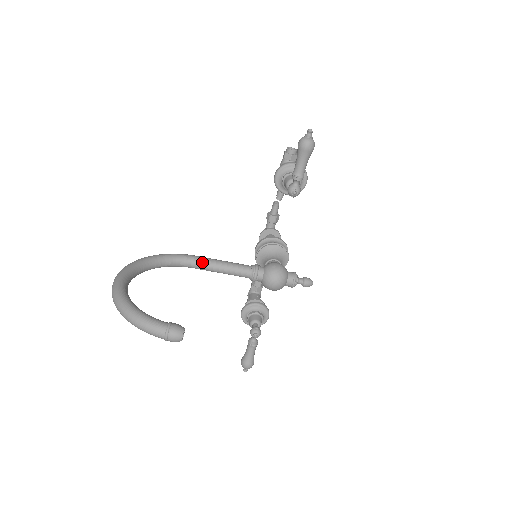
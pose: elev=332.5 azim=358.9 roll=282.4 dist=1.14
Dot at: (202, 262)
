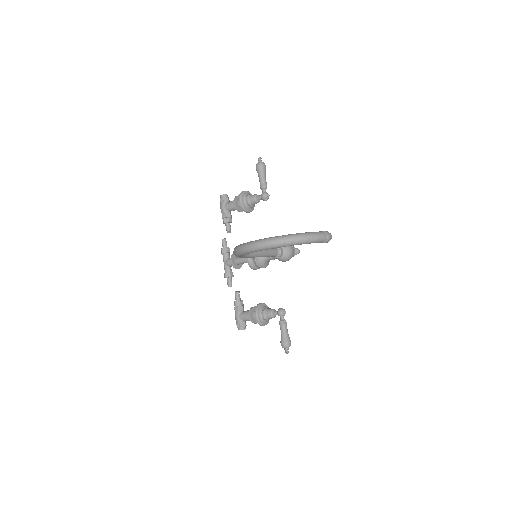
Dot at: occluded
